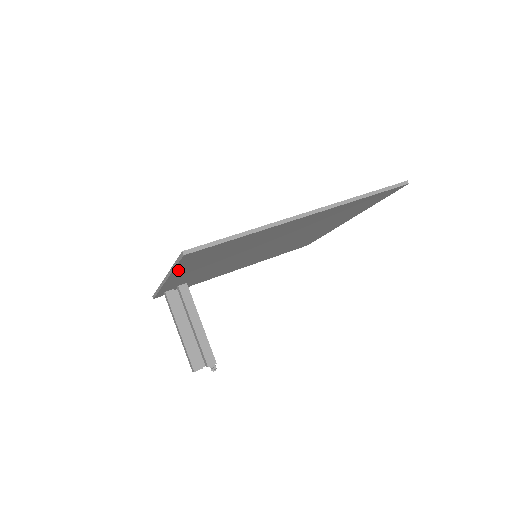
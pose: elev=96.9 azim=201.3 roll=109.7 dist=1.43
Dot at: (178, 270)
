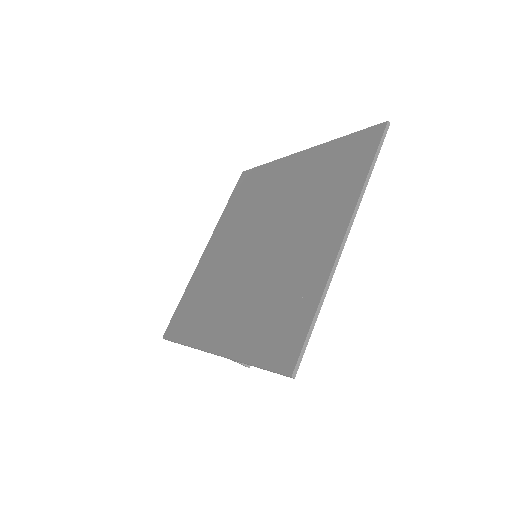
Dot at: (246, 356)
